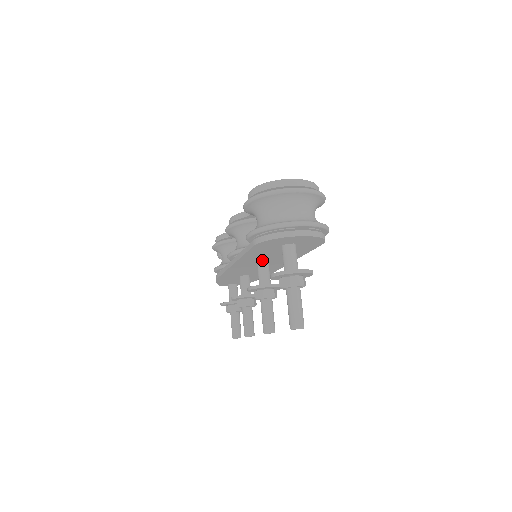
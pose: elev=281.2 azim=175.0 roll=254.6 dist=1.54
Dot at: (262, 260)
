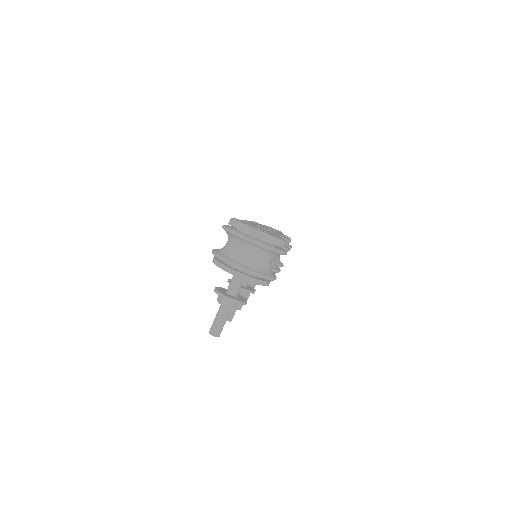
Dot at: occluded
